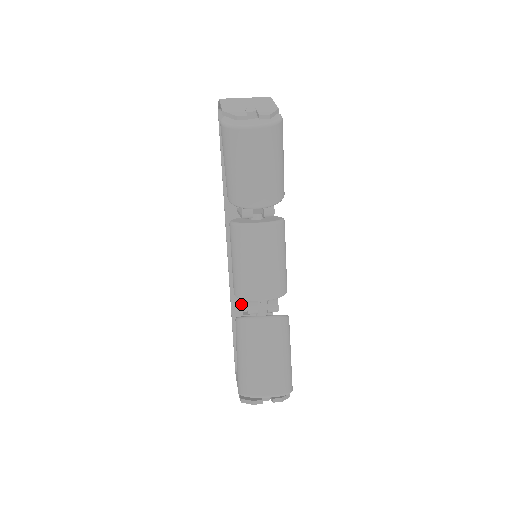
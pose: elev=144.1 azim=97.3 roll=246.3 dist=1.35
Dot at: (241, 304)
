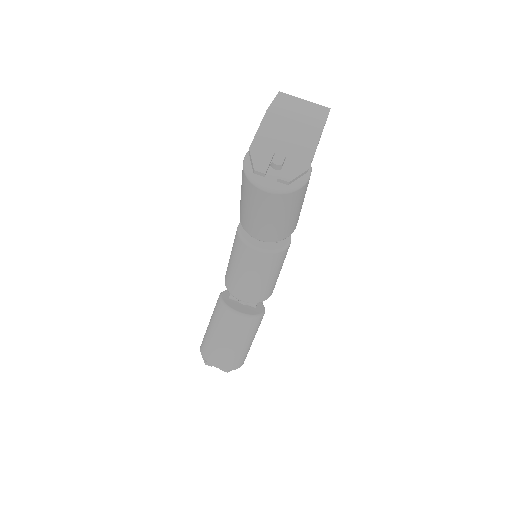
Dot at: occluded
